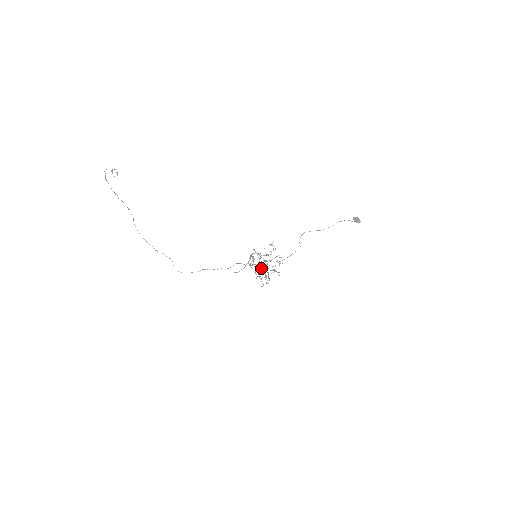
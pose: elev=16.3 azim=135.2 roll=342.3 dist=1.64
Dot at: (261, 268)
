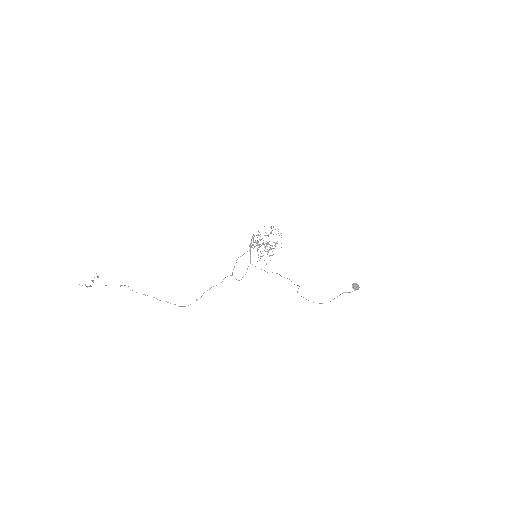
Dot at: (262, 251)
